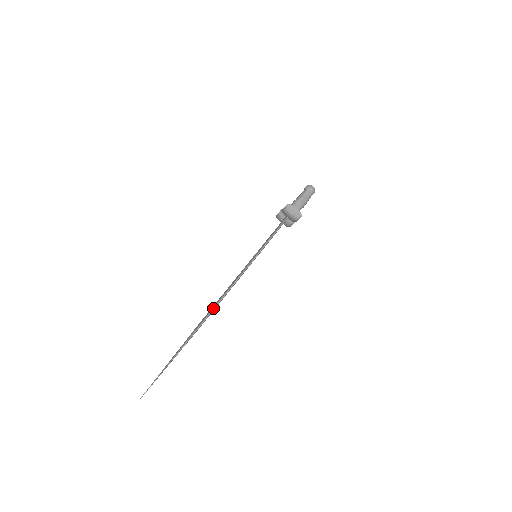
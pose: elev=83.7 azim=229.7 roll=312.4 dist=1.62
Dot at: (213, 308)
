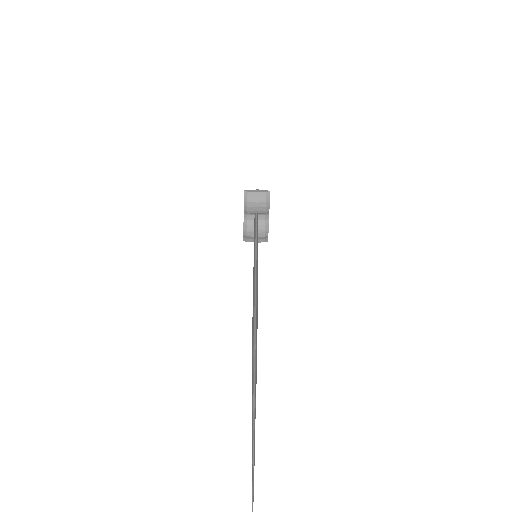
Dot at: (253, 315)
